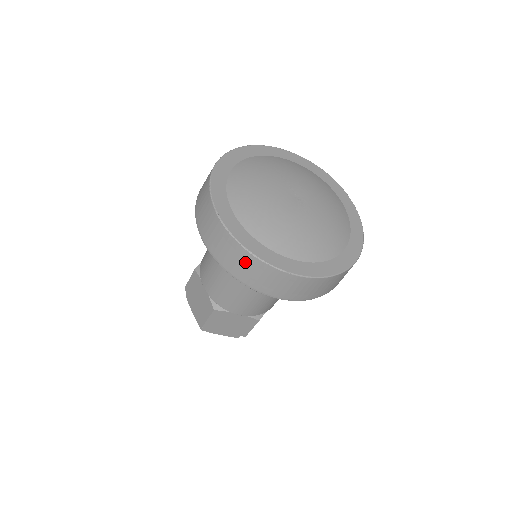
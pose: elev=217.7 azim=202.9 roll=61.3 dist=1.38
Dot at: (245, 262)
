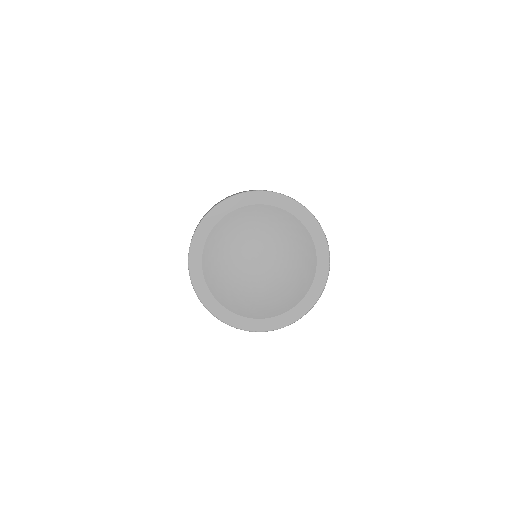
Dot at: occluded
